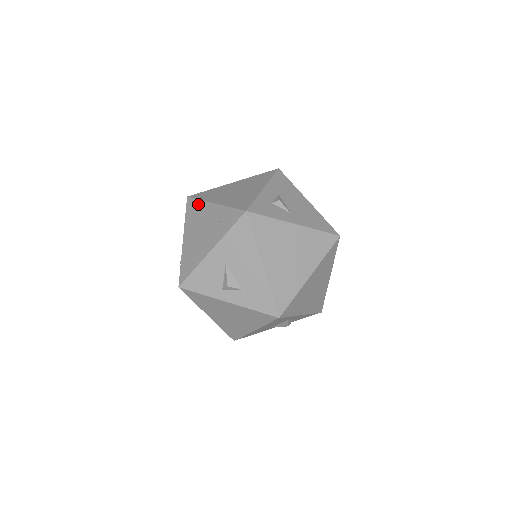
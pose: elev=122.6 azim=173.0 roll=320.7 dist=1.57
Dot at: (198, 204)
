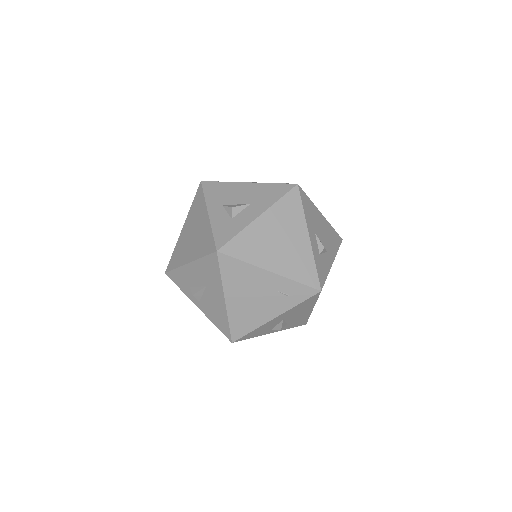
Dot at: (242, 266)
